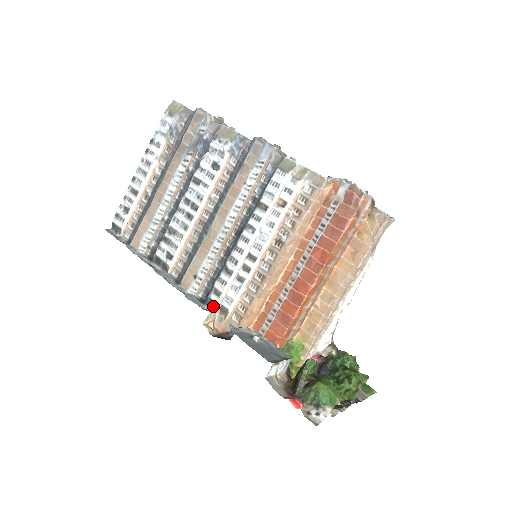
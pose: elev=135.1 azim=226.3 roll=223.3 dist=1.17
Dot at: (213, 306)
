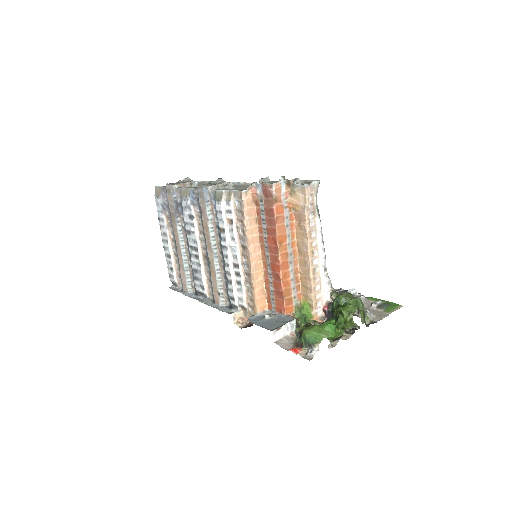
Dot at: (236, 308)
